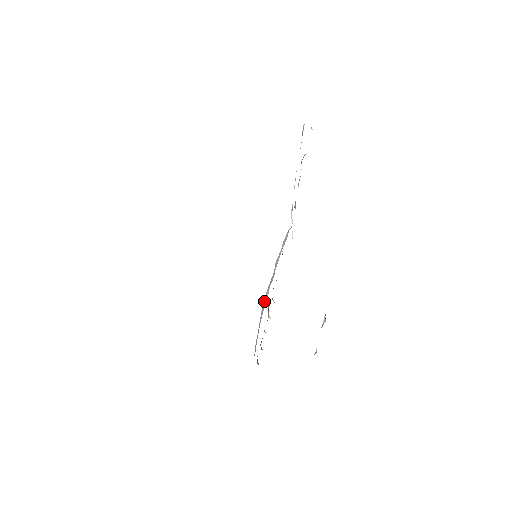
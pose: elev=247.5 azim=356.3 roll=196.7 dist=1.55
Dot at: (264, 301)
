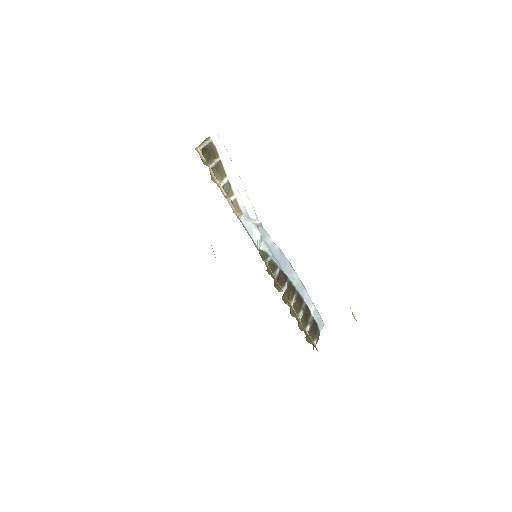
Dot at: (296, 284)
